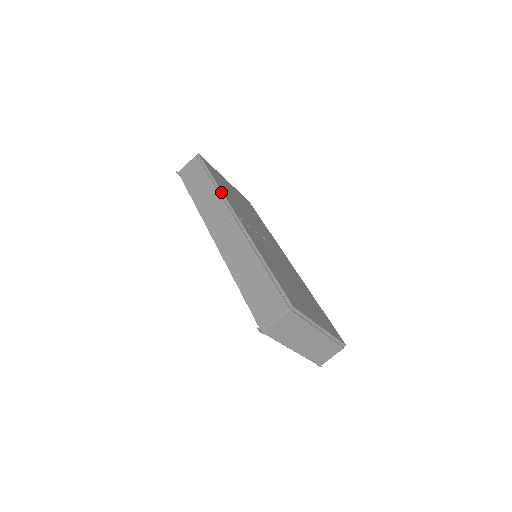
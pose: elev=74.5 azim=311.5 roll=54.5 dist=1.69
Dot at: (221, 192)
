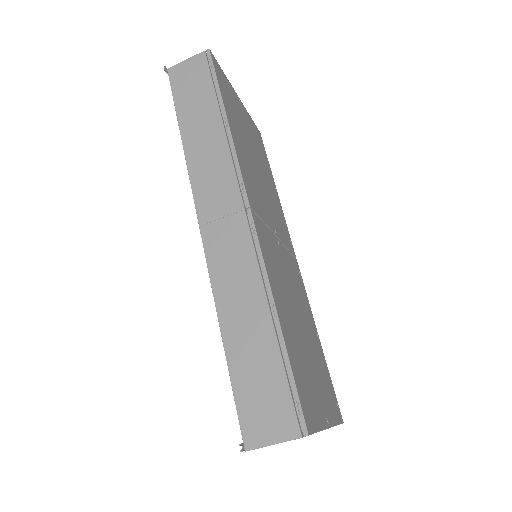
Dot at: (233, 147)
